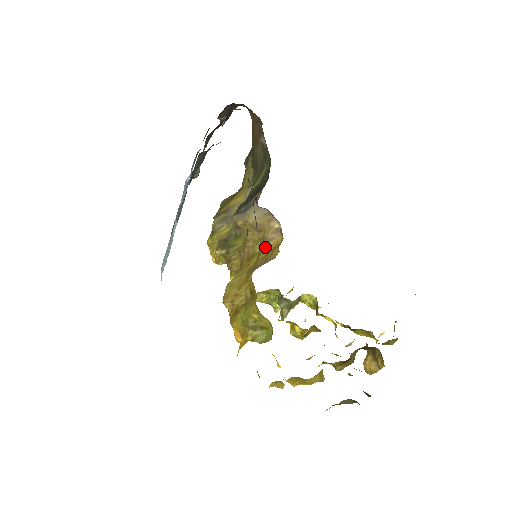
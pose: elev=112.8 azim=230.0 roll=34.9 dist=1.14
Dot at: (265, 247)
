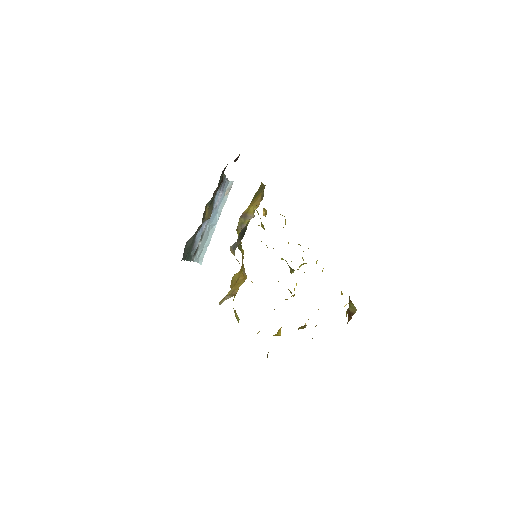
Dot at: occluded
